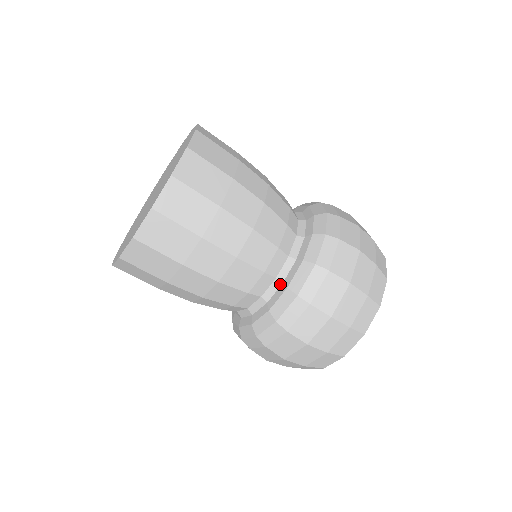
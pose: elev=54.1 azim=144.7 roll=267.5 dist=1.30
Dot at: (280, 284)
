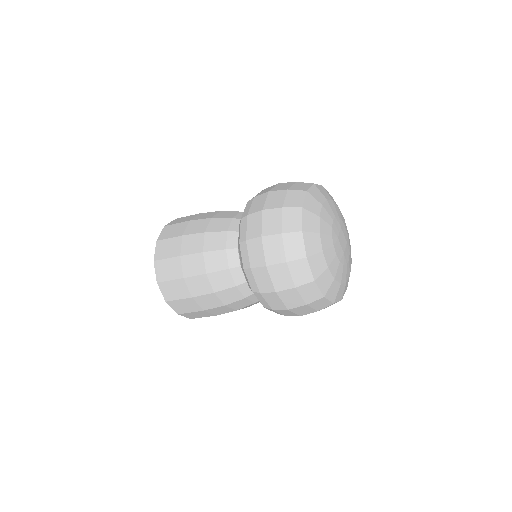
Dot at: occluded
